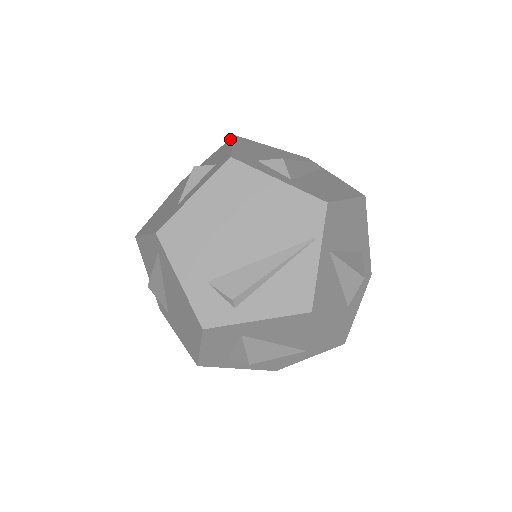
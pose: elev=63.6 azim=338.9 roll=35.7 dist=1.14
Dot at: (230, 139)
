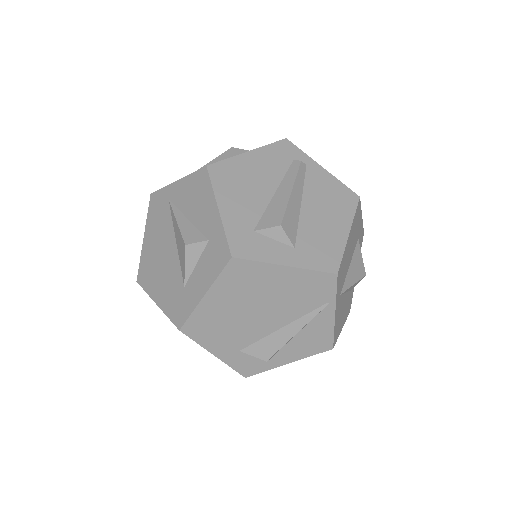
Dot at: (203, 173)
